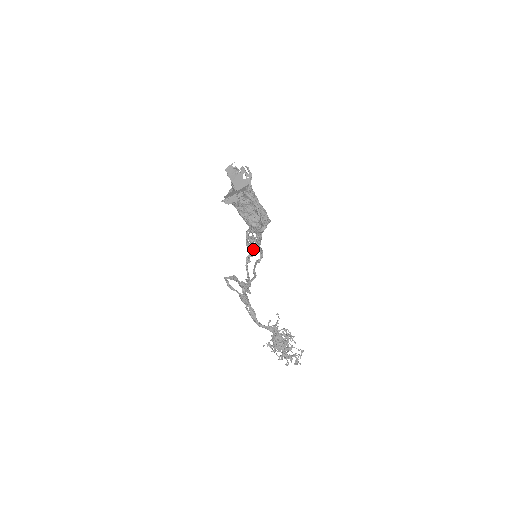
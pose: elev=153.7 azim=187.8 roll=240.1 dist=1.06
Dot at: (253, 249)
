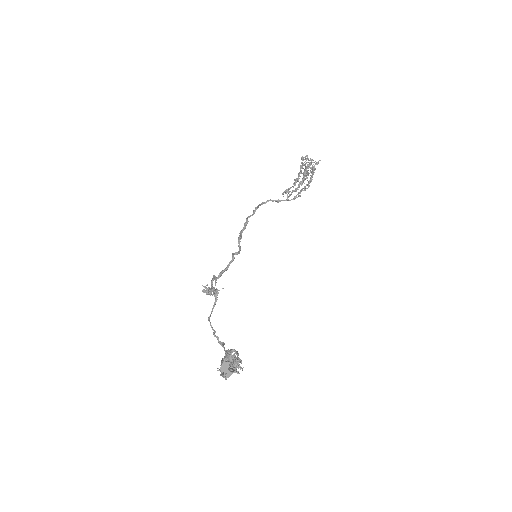
Dot at: occluded
